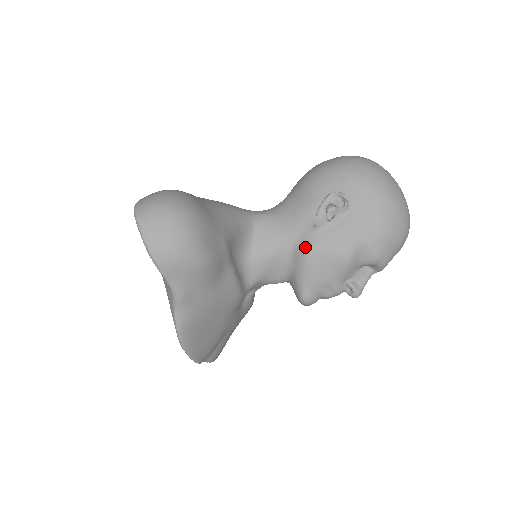
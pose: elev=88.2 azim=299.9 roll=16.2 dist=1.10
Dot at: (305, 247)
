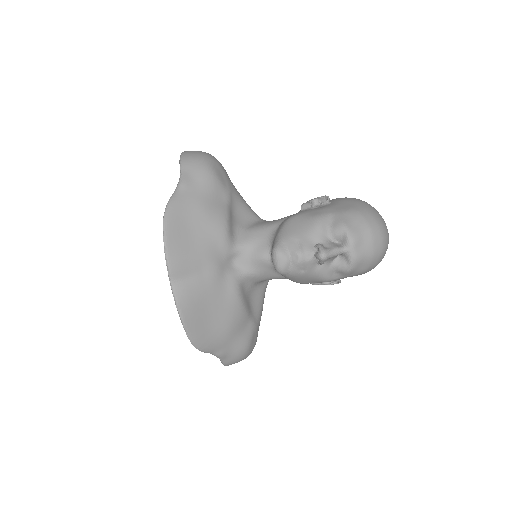
Dot at: (288, 217)
